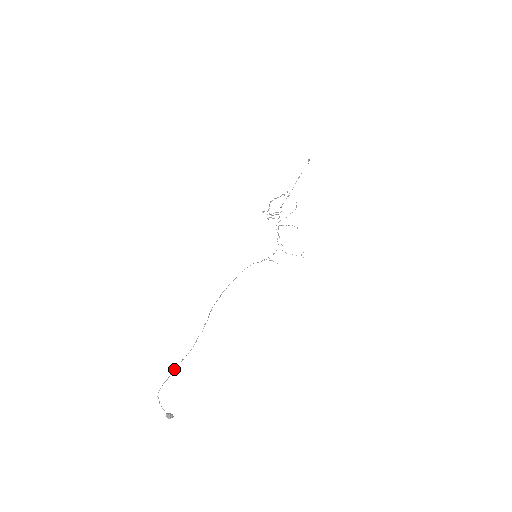
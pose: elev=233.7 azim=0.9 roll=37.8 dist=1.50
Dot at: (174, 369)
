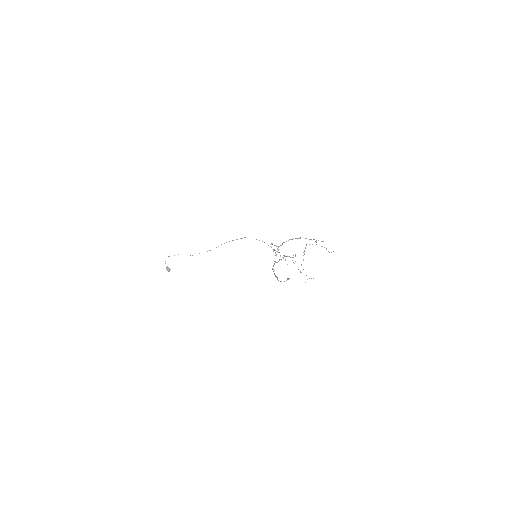
Dot at: occluded
